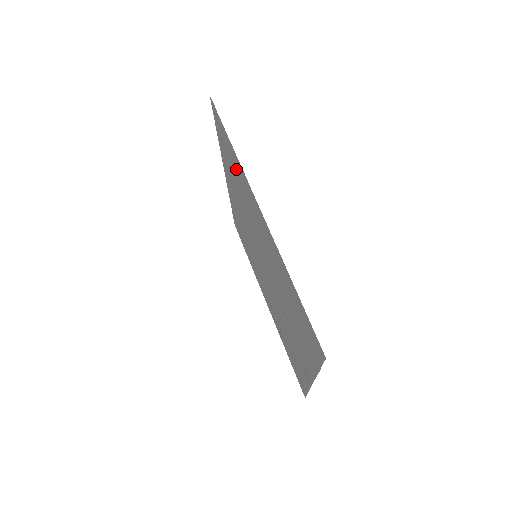
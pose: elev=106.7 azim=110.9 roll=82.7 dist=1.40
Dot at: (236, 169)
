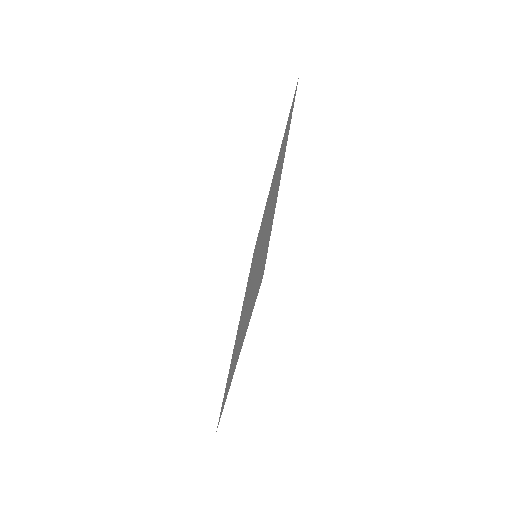
Dot at: occluded
